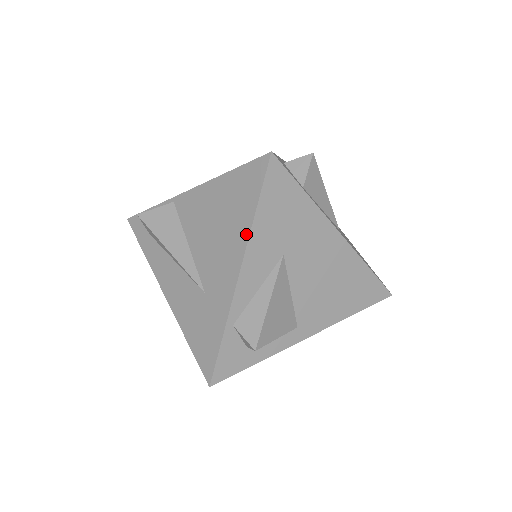
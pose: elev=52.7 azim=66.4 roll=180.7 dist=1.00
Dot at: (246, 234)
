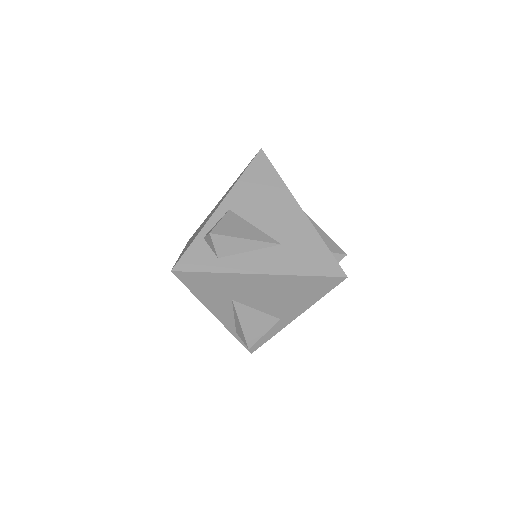
Dot at: (201, 301)
